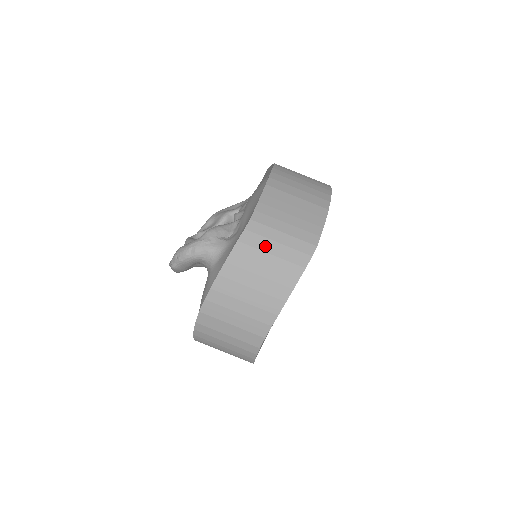
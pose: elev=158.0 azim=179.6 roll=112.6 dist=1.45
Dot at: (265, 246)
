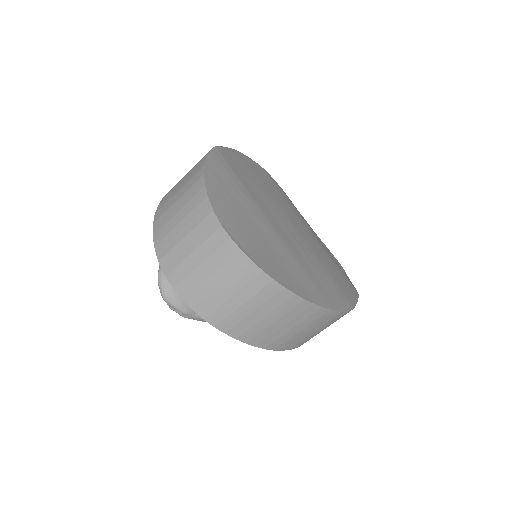
Dot at: (179, 182)
